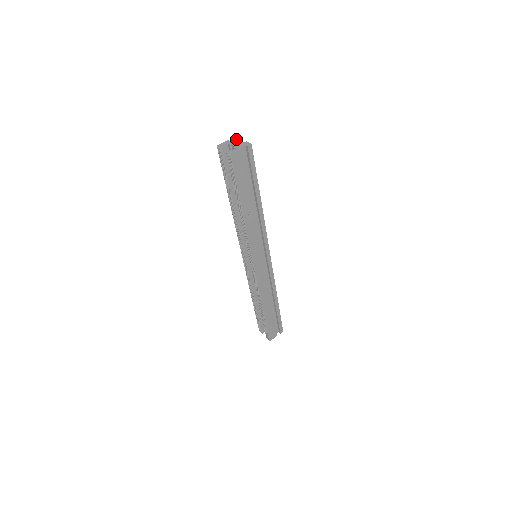
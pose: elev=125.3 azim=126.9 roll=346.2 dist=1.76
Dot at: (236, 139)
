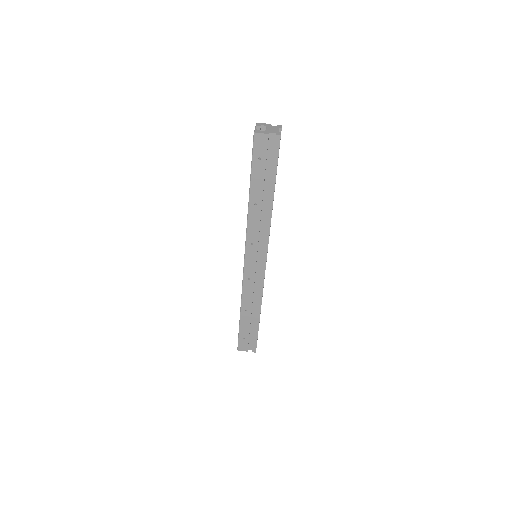
Dot at: (277, 126)
